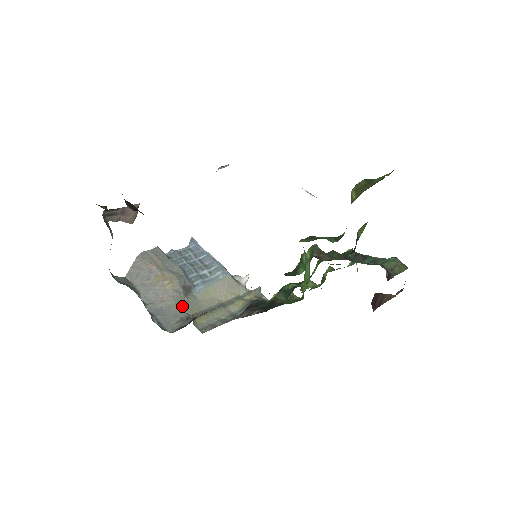
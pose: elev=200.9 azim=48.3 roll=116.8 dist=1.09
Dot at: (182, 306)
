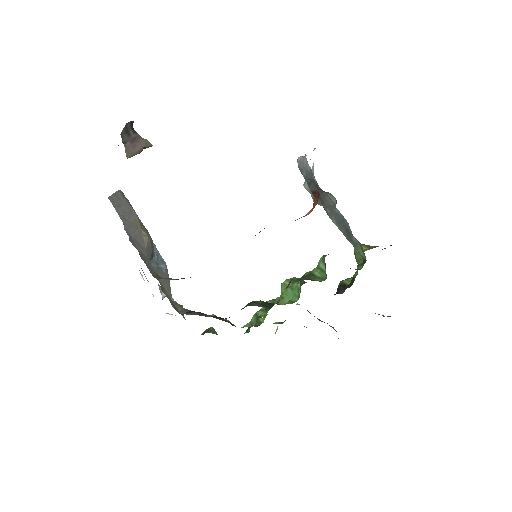
Dot at: occluded
